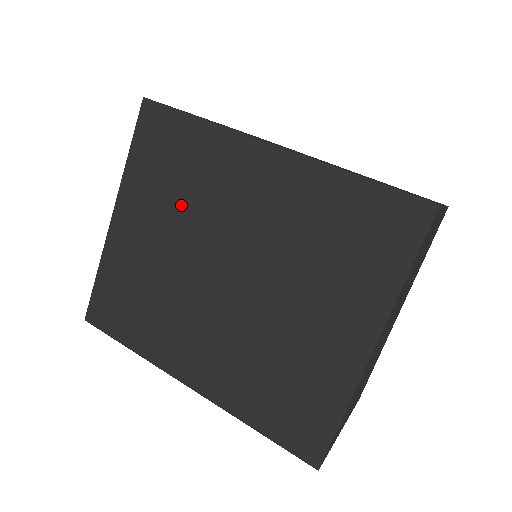
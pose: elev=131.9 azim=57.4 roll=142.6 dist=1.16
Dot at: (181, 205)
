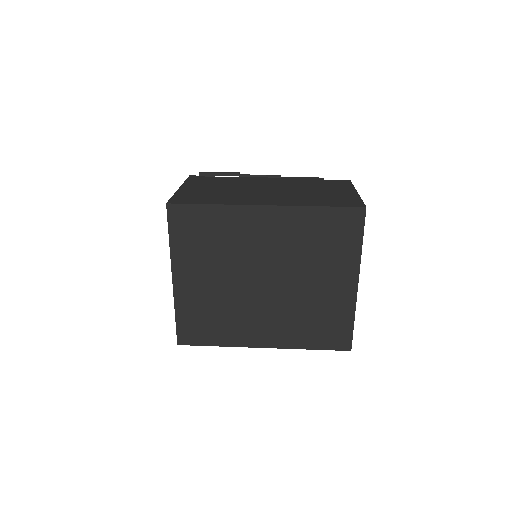
Dot at: (220, 256)
